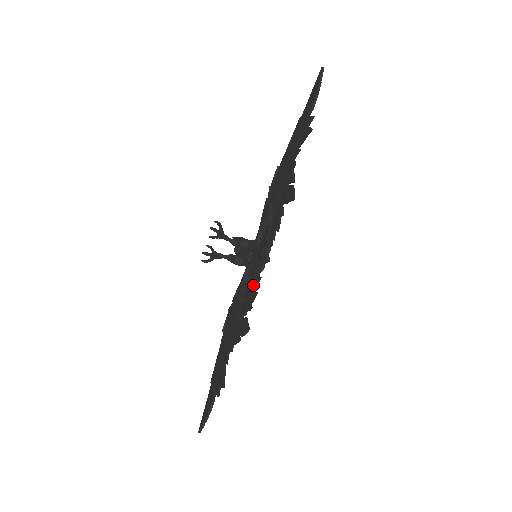
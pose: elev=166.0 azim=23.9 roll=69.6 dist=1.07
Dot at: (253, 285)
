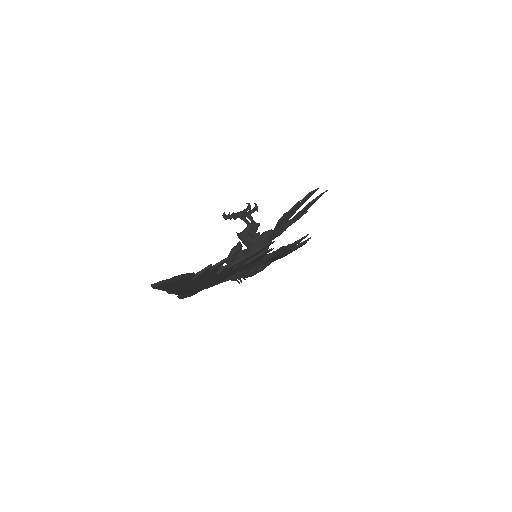
Dot at: occluded
